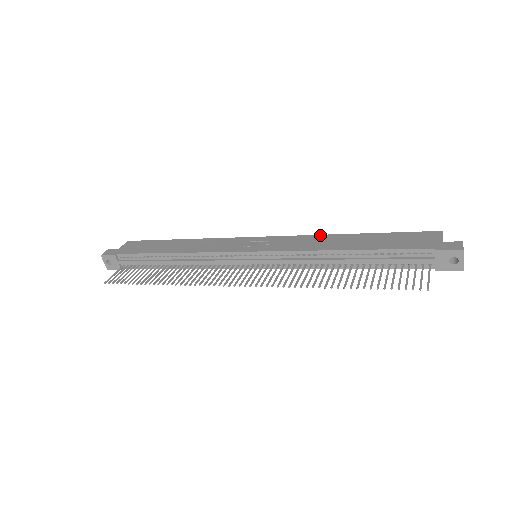
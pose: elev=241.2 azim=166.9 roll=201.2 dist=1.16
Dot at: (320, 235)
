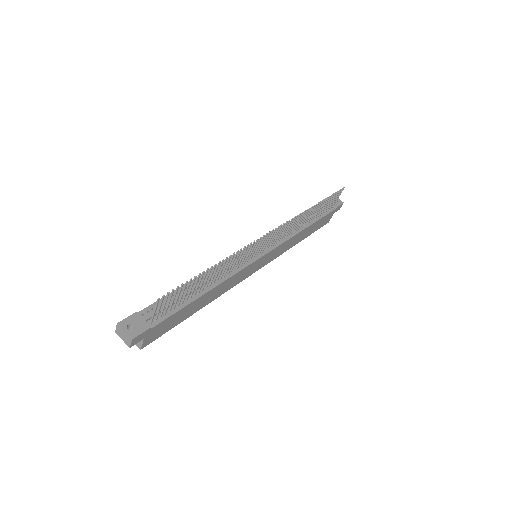
Dot at: occluded
